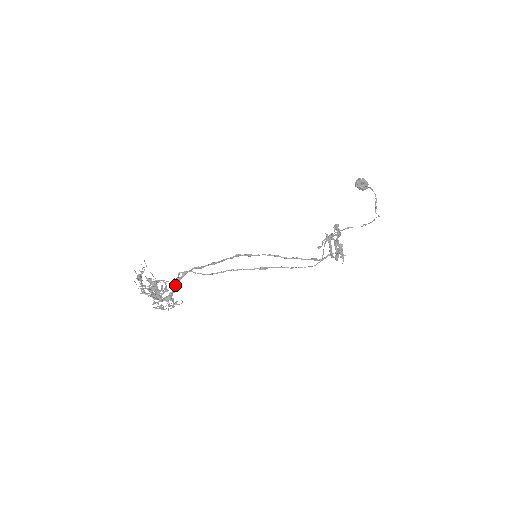
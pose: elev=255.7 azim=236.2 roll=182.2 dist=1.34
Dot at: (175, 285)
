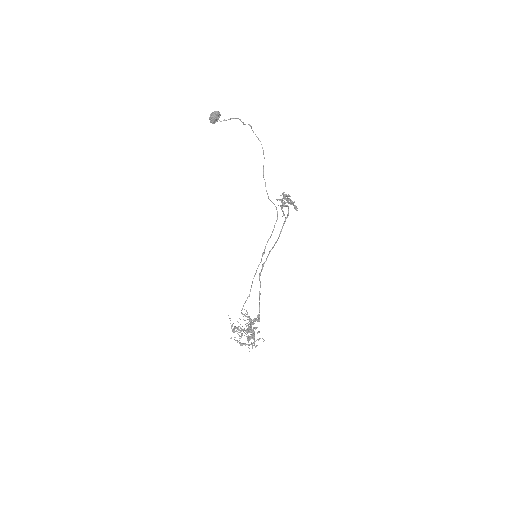
Dot at: (255, 321)
